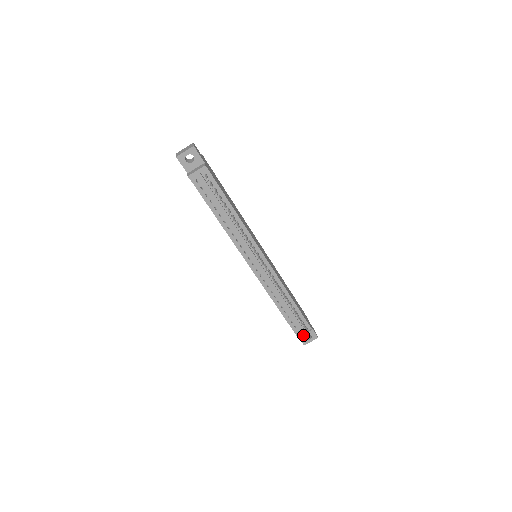
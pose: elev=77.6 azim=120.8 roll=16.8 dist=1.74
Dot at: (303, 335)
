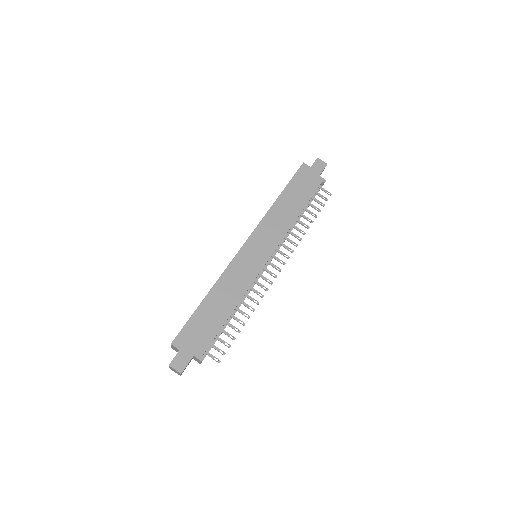
Dot at: occluded
